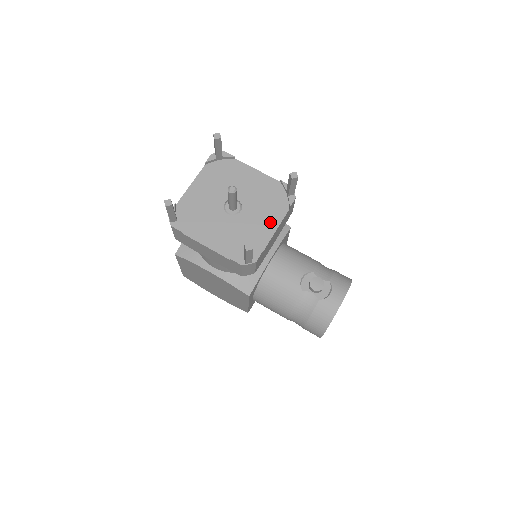
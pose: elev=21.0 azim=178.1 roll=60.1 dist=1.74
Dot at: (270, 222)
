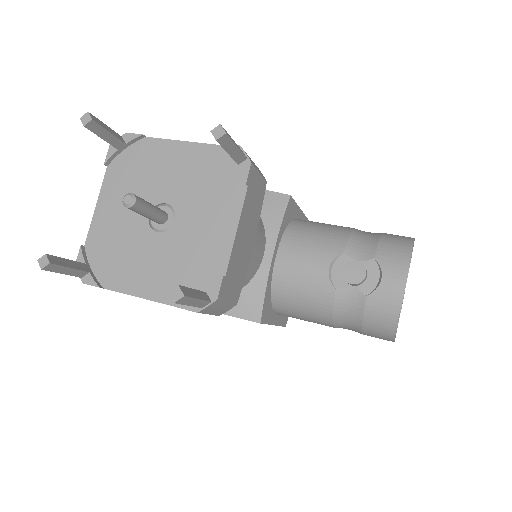
Dot at: (223, 221)
